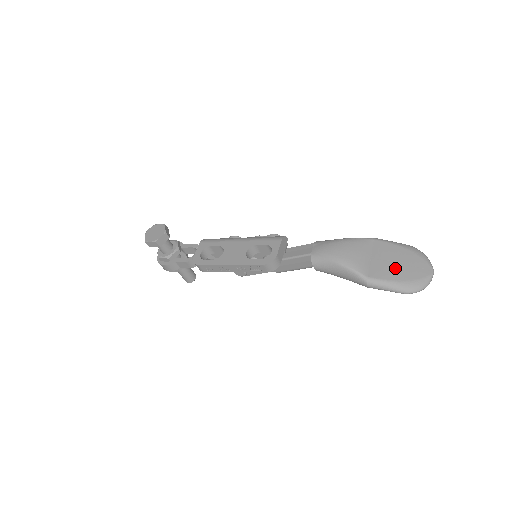
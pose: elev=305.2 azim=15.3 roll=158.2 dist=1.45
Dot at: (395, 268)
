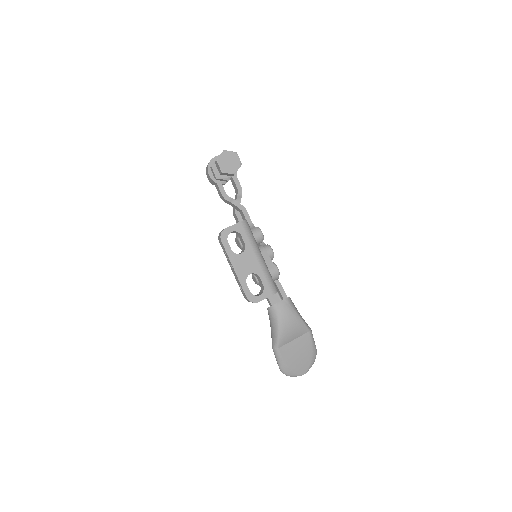
Dot at: (294, 357)
